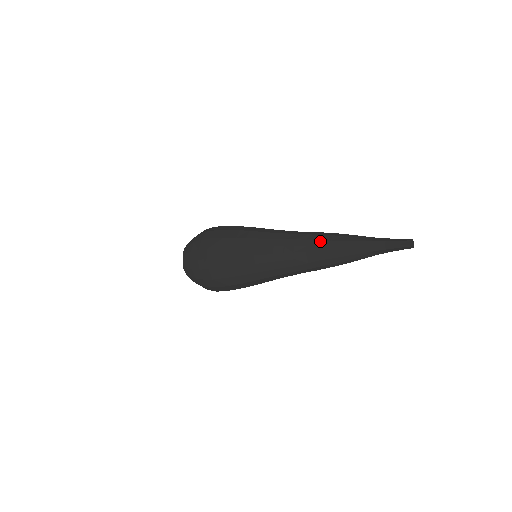
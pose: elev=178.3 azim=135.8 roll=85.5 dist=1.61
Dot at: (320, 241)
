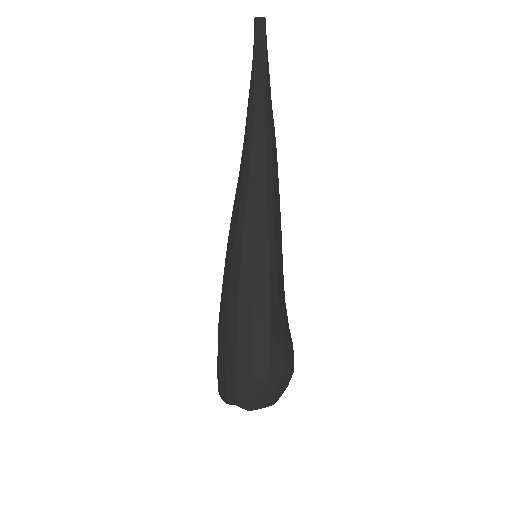
Dot at: occluded
